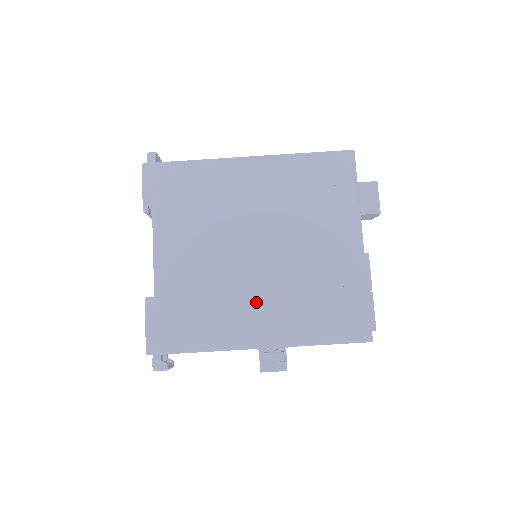
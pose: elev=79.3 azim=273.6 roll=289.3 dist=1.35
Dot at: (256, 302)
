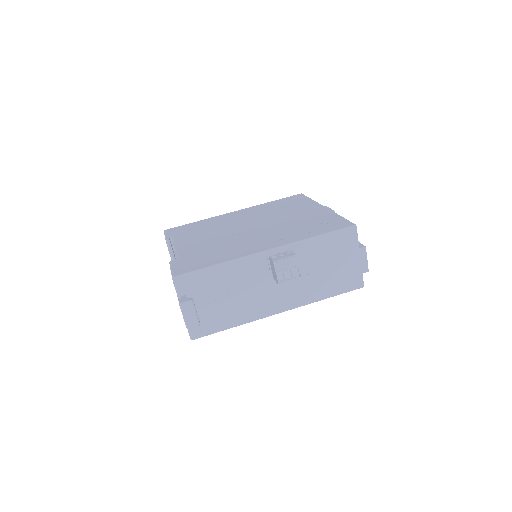
Dot at: (257, 239)
